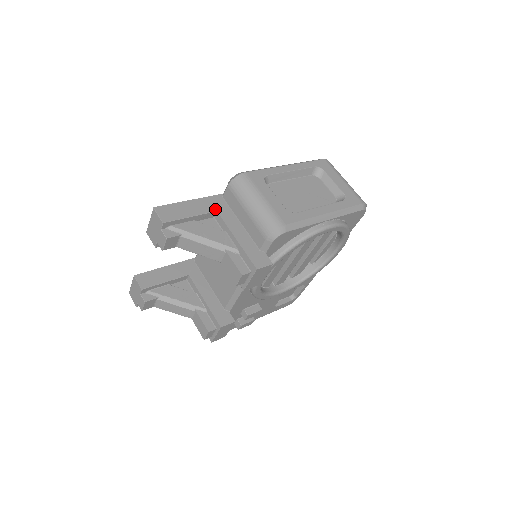
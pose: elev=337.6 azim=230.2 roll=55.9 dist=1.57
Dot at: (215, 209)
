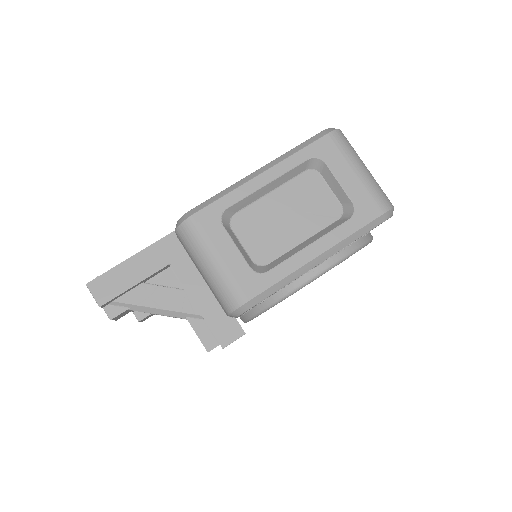
Dot at: (167, 261)
